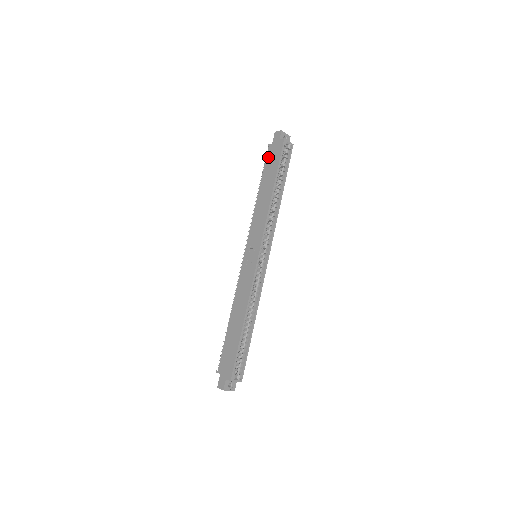
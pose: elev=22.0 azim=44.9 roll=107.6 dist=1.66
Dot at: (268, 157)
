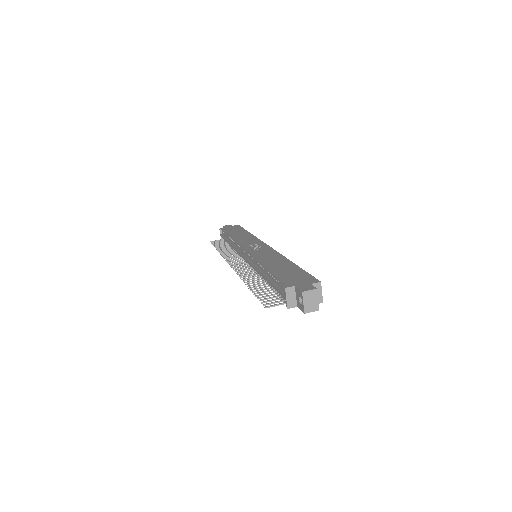
Dot at: (226, 230)
